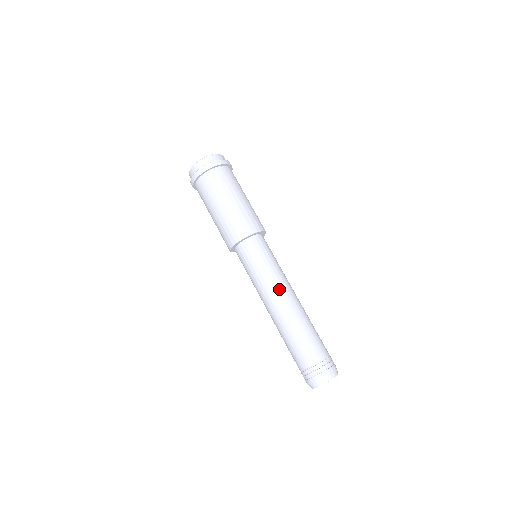
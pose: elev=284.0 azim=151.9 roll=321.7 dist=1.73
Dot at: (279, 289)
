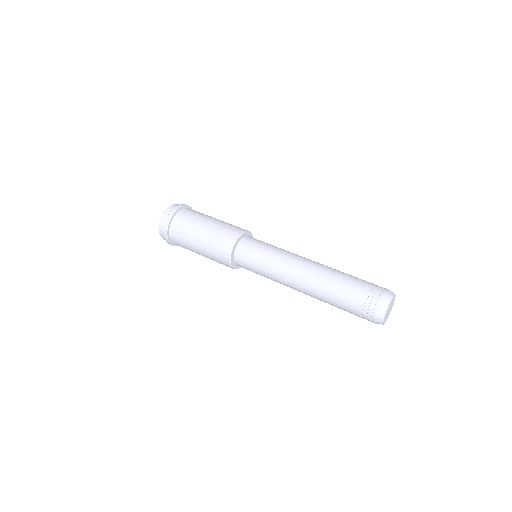
Dot at: occluded
